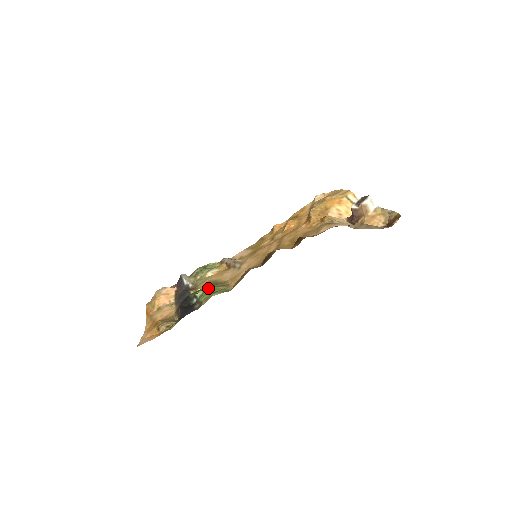
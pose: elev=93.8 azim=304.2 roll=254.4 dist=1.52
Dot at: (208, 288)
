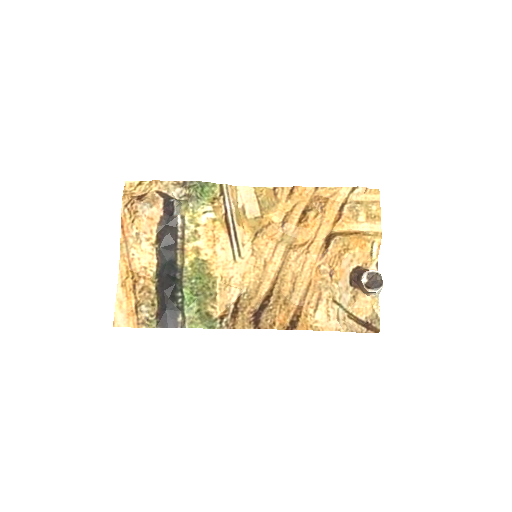
Dot at: (197, 300)
